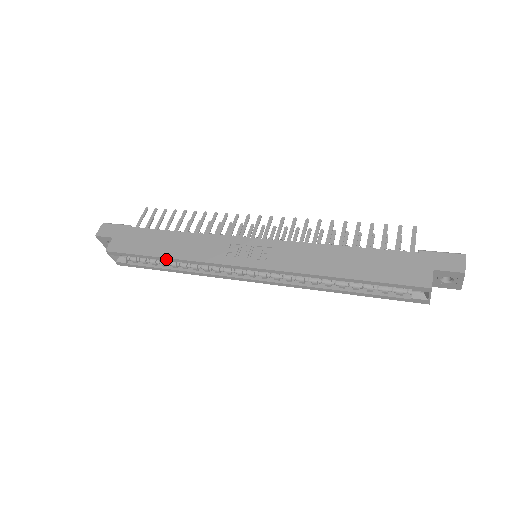
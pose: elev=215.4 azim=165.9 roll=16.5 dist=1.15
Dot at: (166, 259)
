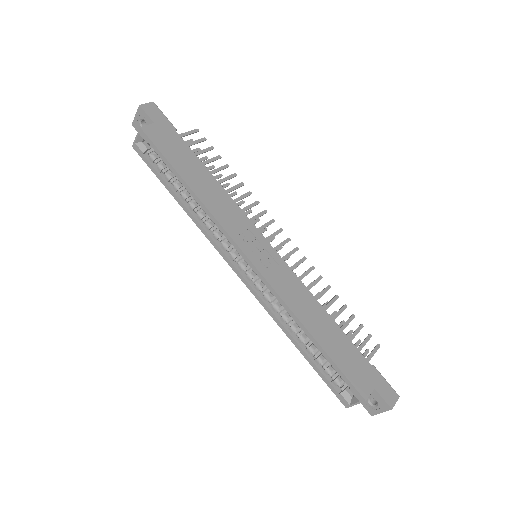
Dot at: (188, 187)
